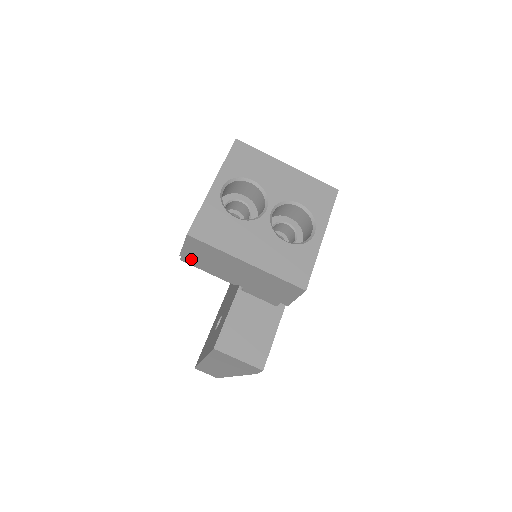
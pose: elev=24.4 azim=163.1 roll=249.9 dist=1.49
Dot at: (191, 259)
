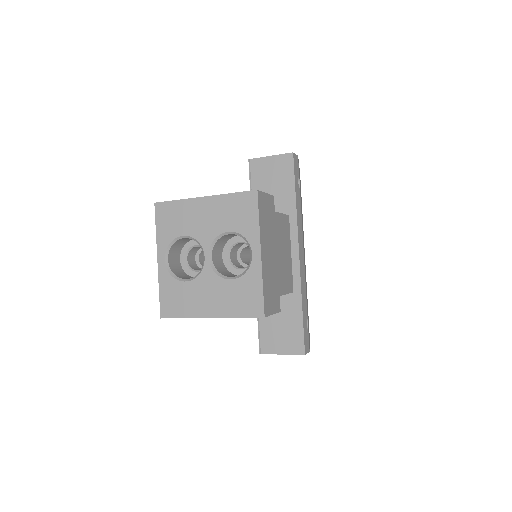
Dot at: occluded
